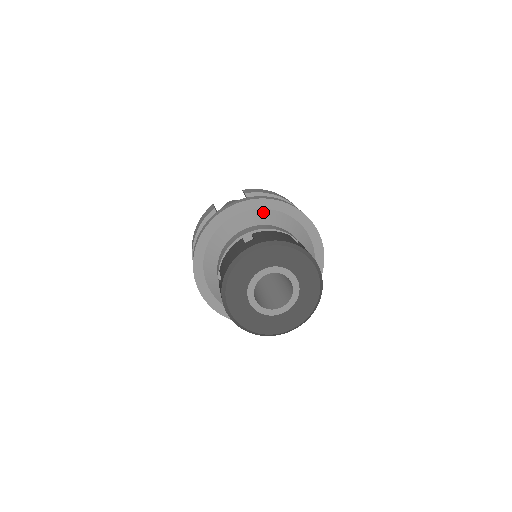
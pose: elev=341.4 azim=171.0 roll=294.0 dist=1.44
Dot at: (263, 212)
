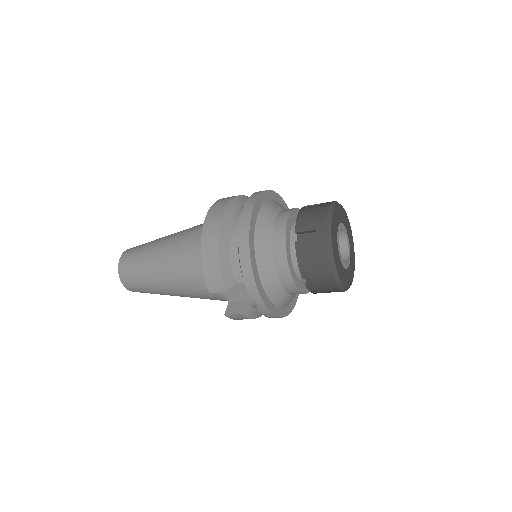
Dot at: occluded
